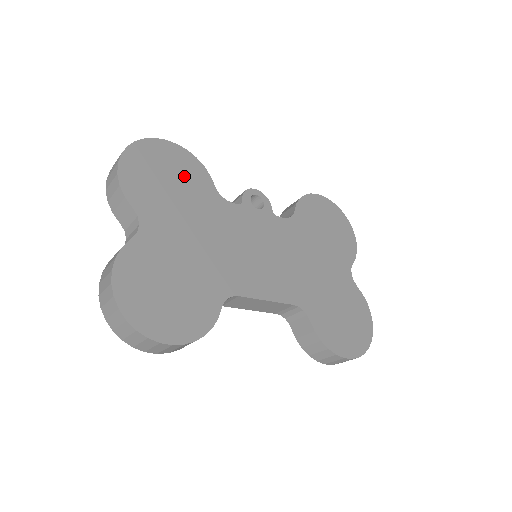
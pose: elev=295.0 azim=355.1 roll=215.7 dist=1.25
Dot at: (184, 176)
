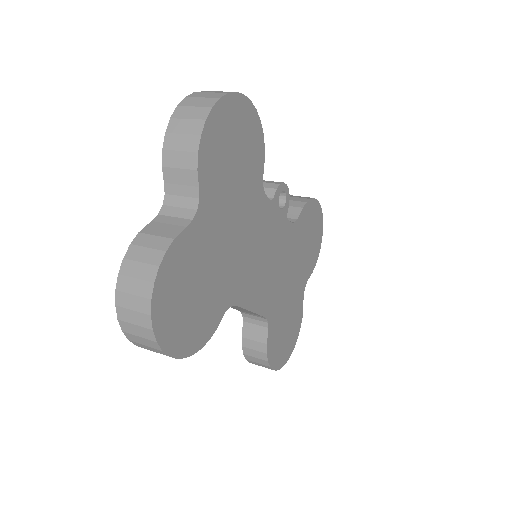
Dot at: (248, 154)
